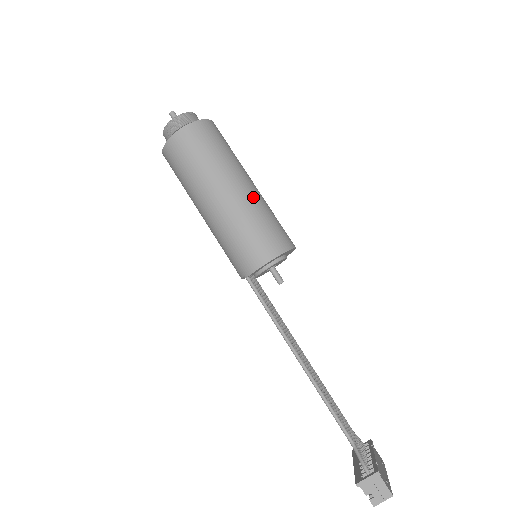
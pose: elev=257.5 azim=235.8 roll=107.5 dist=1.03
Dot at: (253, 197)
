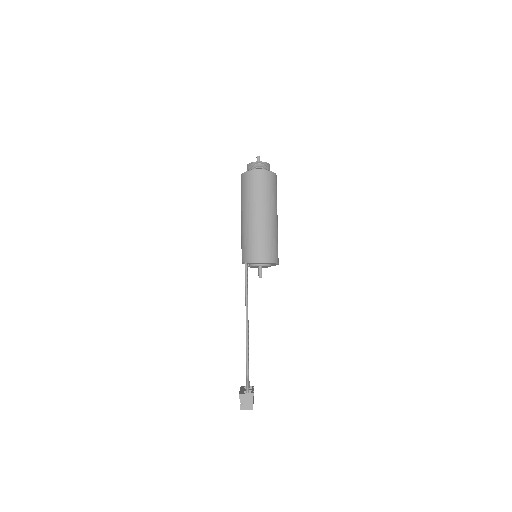
Dot at: (274, 226)
